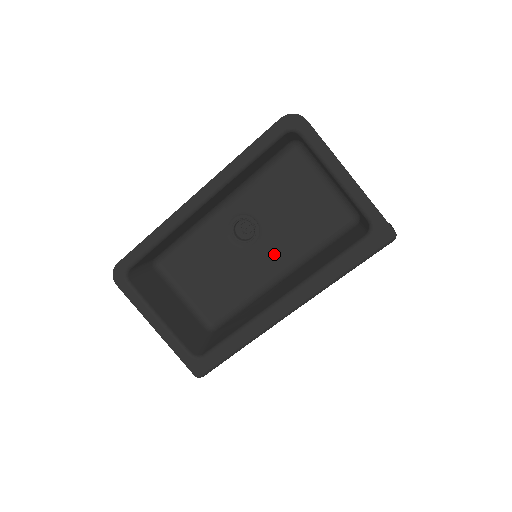
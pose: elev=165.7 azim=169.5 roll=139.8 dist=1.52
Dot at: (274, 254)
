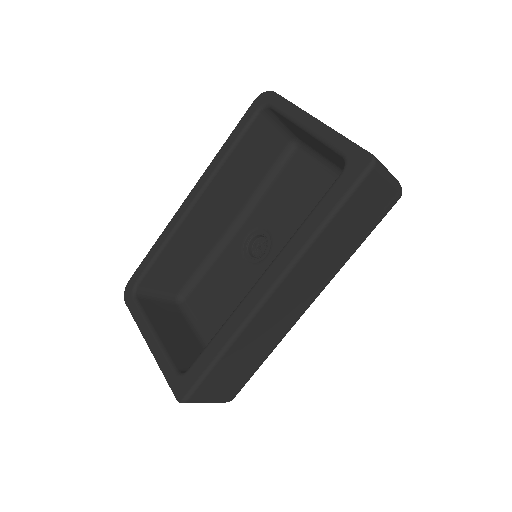
Dot at: occluded
